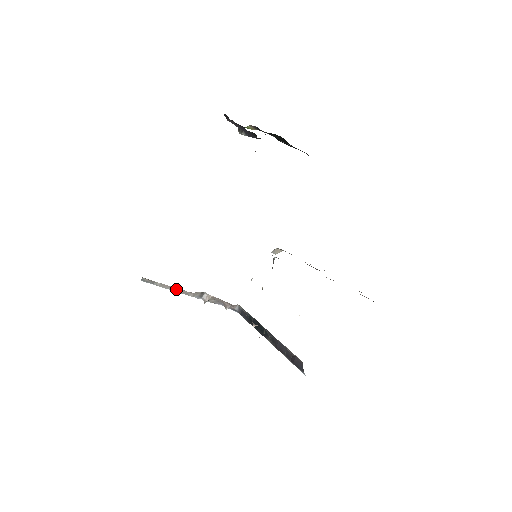
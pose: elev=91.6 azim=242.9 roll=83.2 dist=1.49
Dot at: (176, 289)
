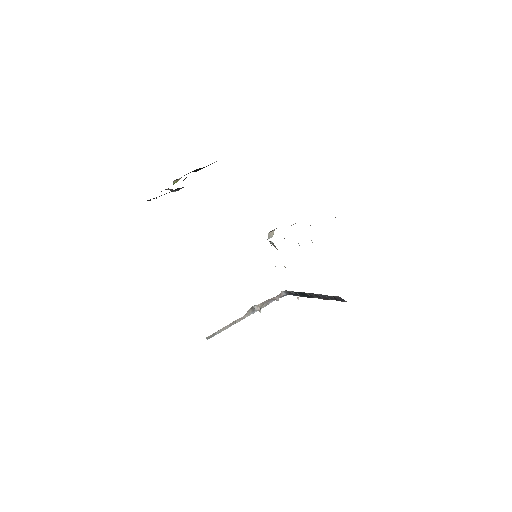
Dot at: (233, 323)
